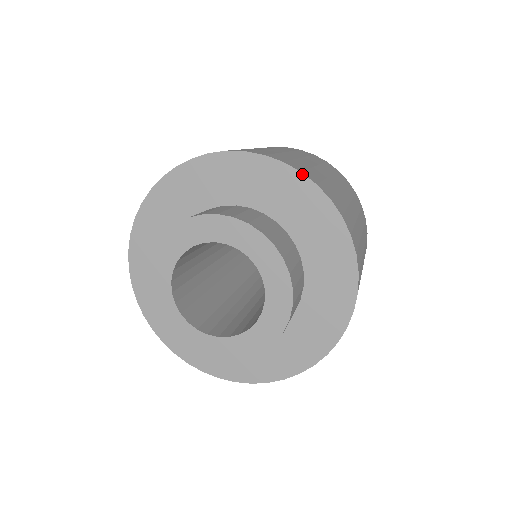
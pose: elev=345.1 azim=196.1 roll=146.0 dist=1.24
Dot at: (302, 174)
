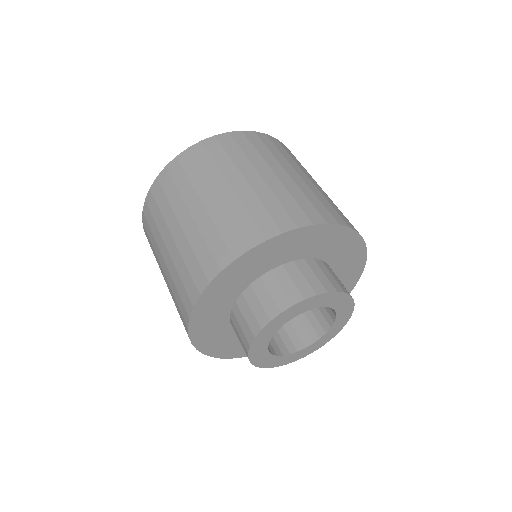
Dot at: (357, 233)
